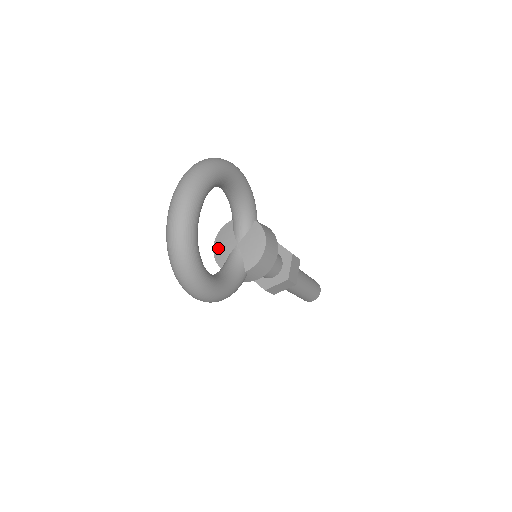
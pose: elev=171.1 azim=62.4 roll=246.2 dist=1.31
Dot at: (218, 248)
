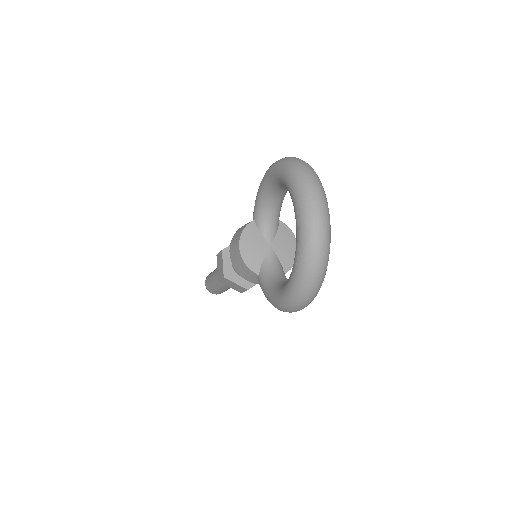
Dot at: (247, 252)
